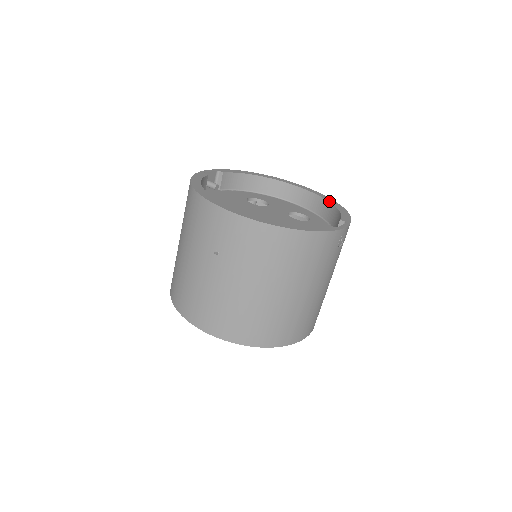
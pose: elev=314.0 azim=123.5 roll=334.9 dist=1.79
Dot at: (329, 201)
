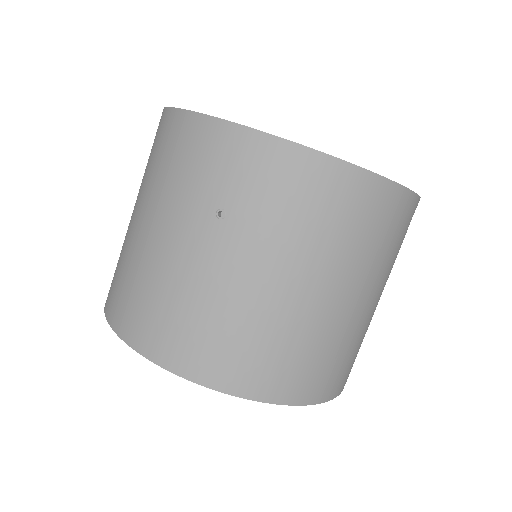
Dot at: occluded
